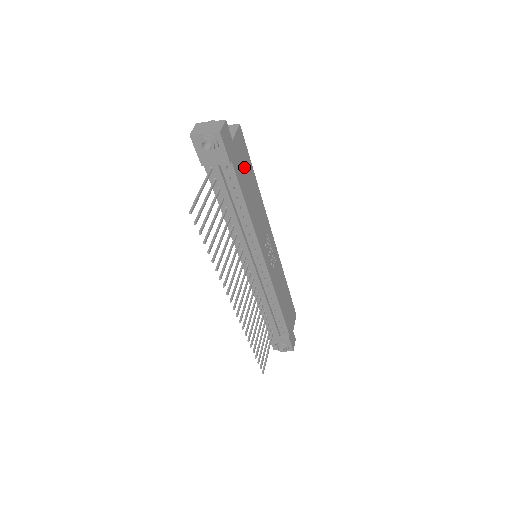
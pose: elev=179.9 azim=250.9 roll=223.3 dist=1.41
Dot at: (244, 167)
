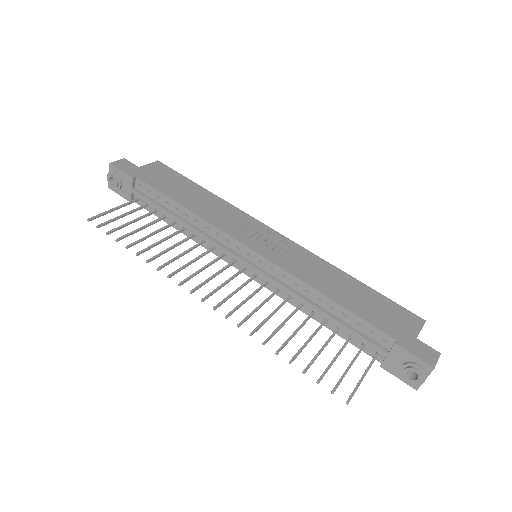
Dot at: (170, 181)
